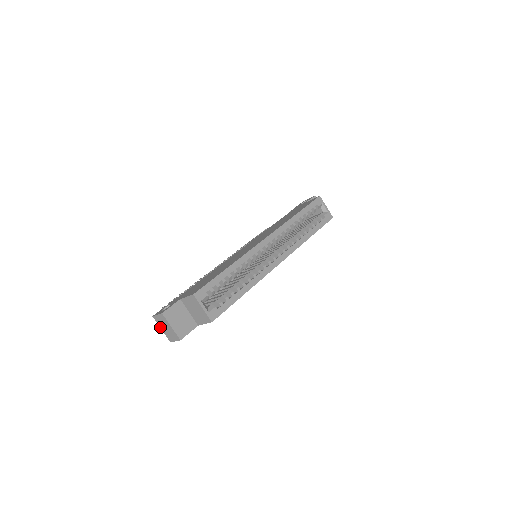
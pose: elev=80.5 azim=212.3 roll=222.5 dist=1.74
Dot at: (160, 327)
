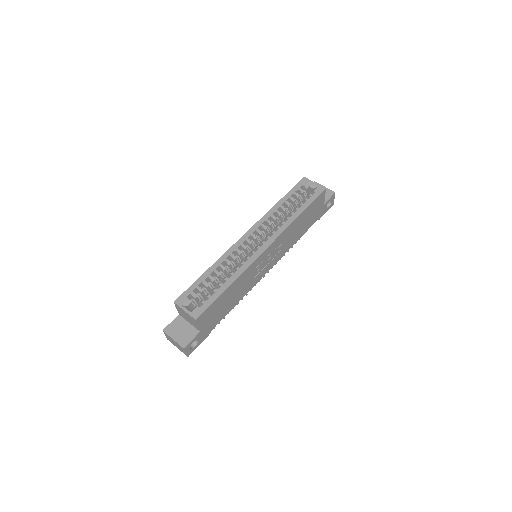
Dot at: occluded
